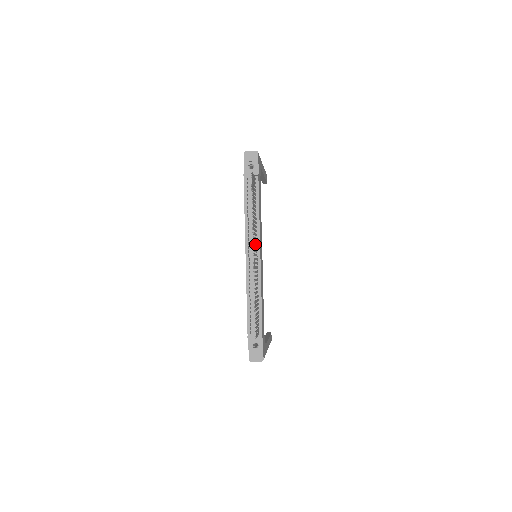
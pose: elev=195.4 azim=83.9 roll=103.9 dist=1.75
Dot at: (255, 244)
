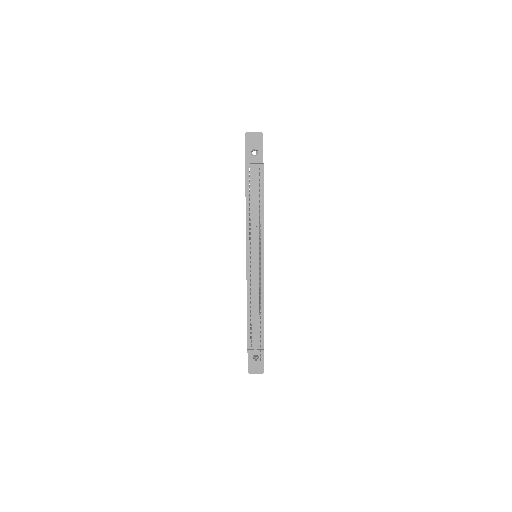
Dot at: (258, 249)
